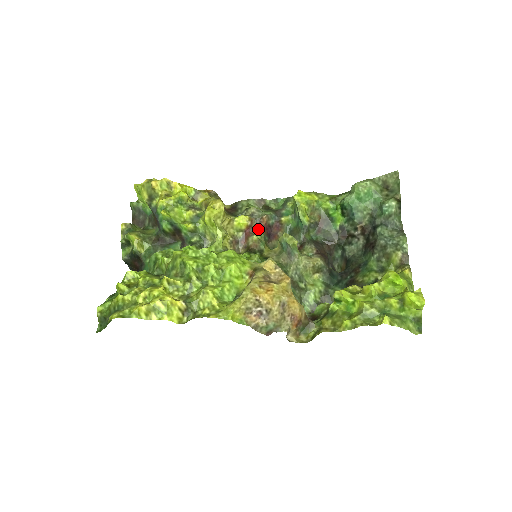
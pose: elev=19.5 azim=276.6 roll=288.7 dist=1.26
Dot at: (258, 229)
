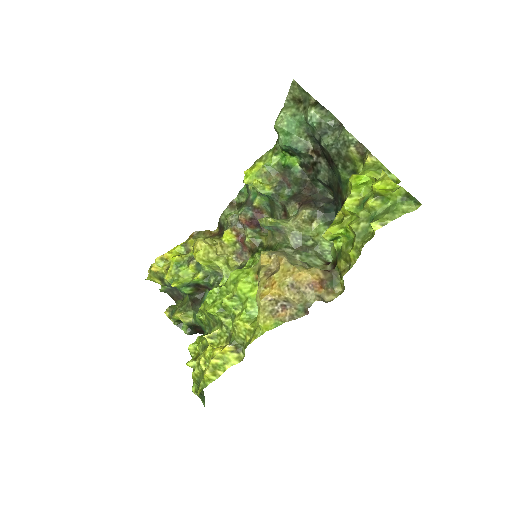
Dot at: (245, 230)
